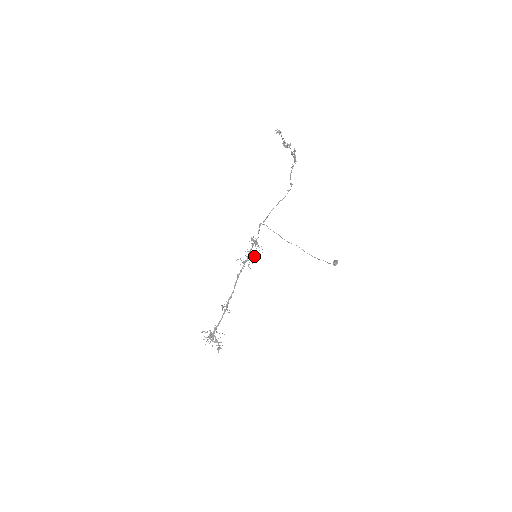
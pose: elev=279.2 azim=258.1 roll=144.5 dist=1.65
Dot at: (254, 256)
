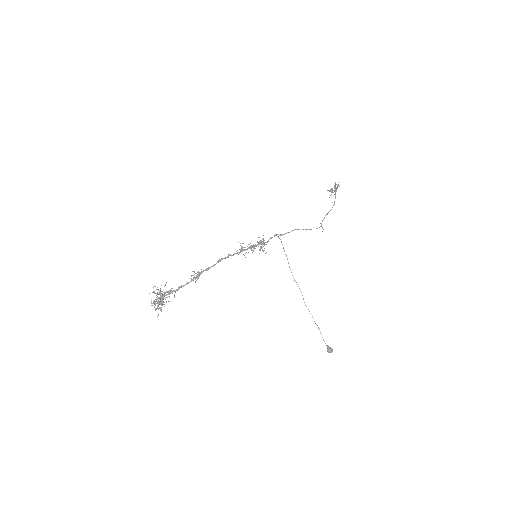
Dot at: occluded
